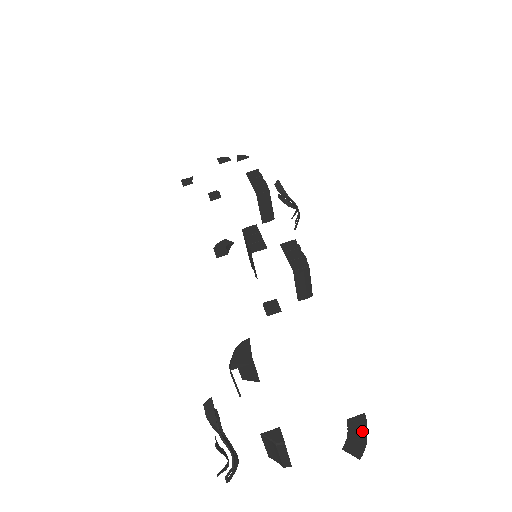
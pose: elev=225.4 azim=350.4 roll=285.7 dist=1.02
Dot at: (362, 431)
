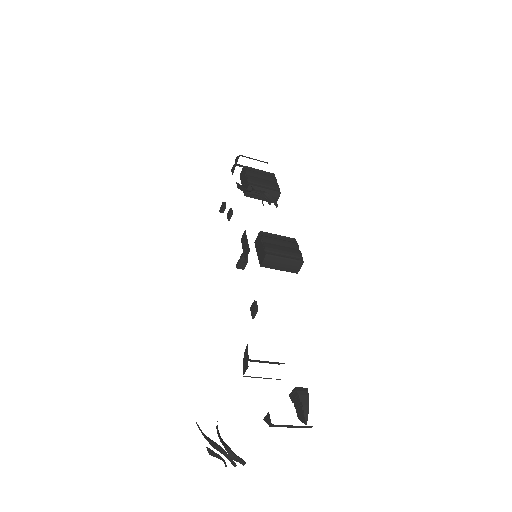
Dot at: (298, 402)
